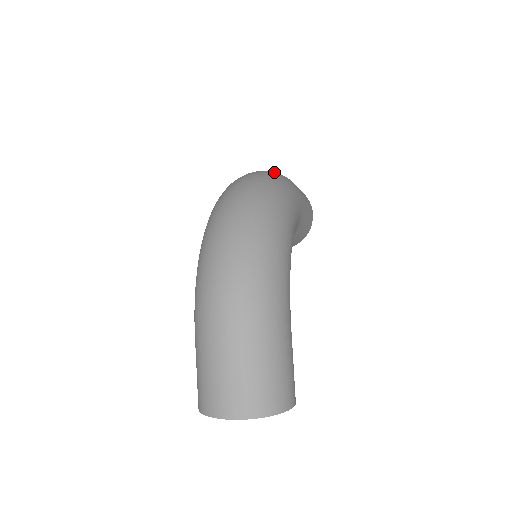
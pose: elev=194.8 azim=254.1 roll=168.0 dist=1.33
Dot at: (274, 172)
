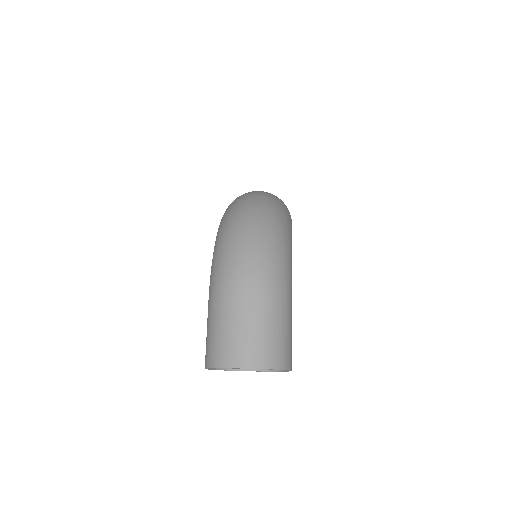
Dot at: occluded
